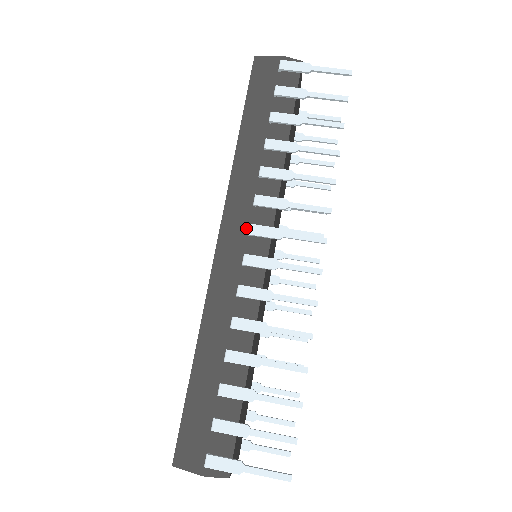
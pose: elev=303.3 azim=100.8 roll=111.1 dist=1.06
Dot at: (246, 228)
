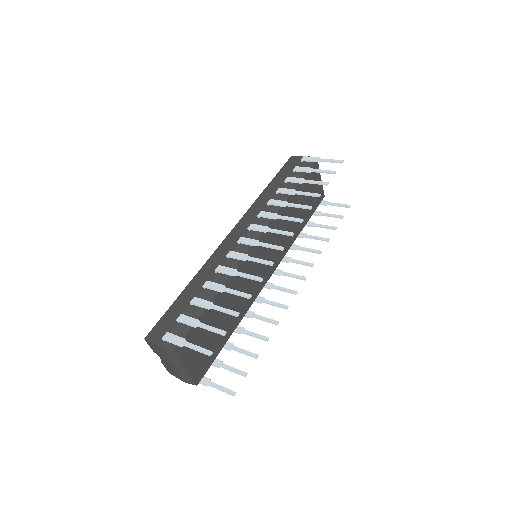
Dot at: occluded
